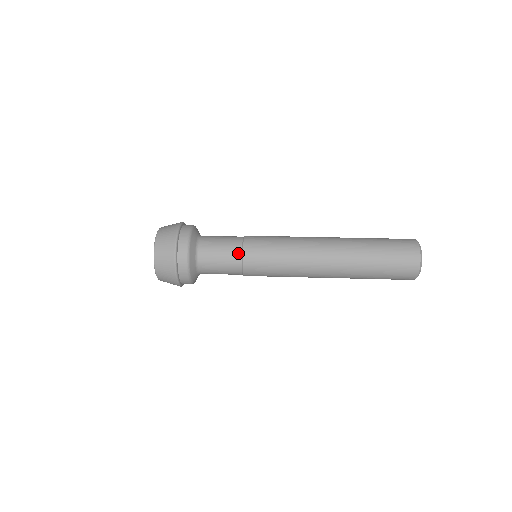
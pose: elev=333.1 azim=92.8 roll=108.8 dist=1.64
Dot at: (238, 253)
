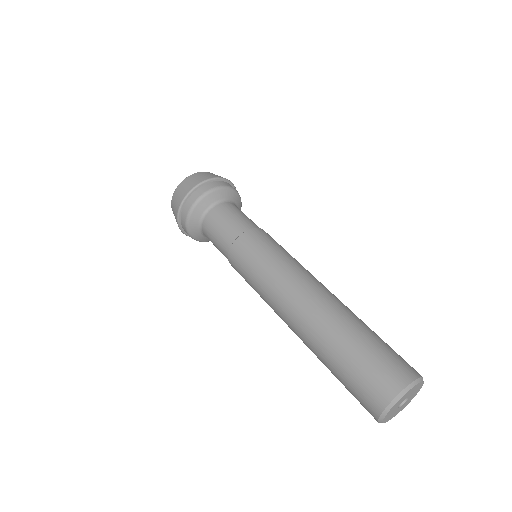
Dot at: (239, 231)
